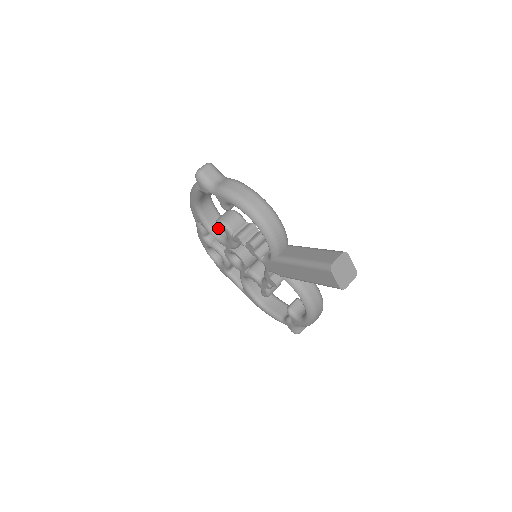
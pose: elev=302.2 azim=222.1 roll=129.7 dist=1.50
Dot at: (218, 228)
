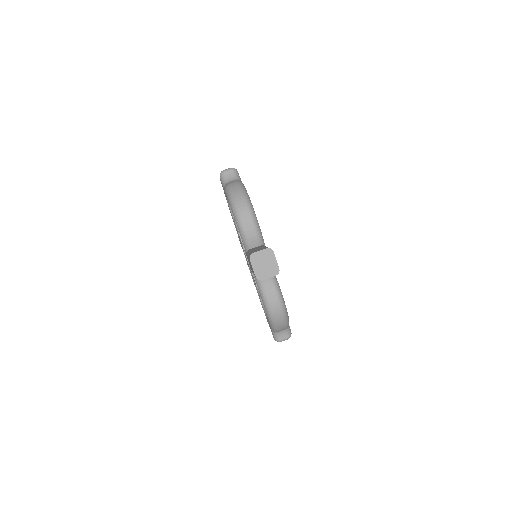
Dot at: occluded
